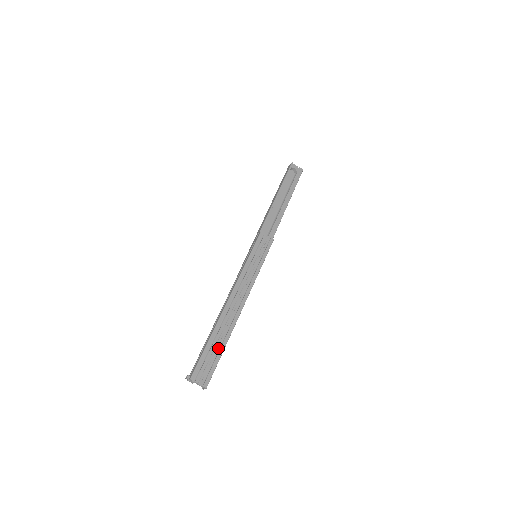
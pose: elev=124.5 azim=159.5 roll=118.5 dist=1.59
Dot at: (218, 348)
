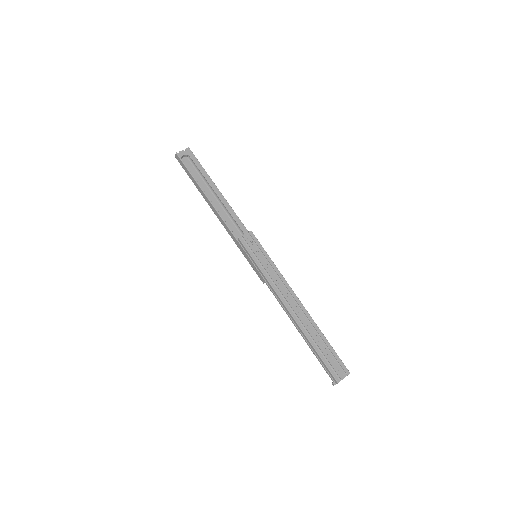
Dot at: (323, 344)
